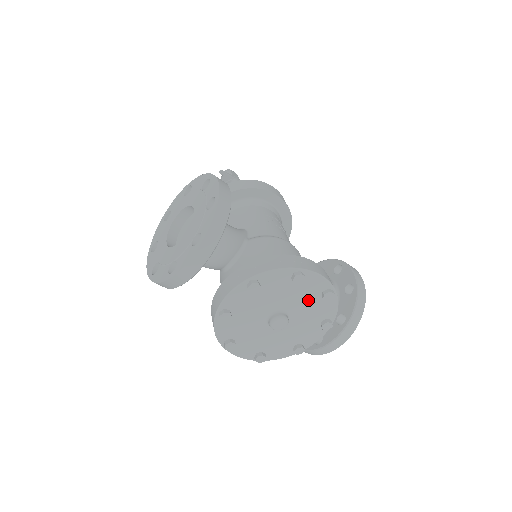
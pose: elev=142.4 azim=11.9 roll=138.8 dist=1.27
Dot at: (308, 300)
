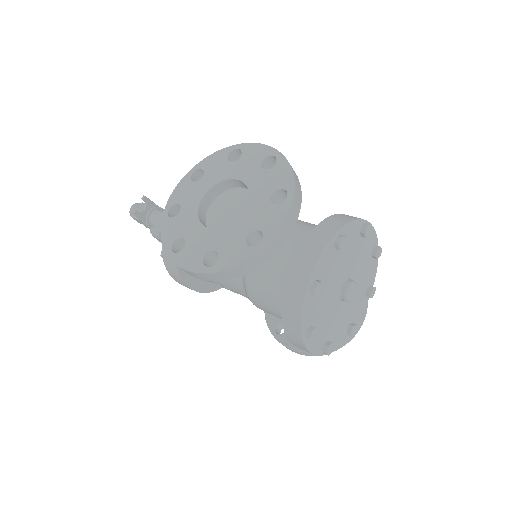
Dot at: (364, 261)
